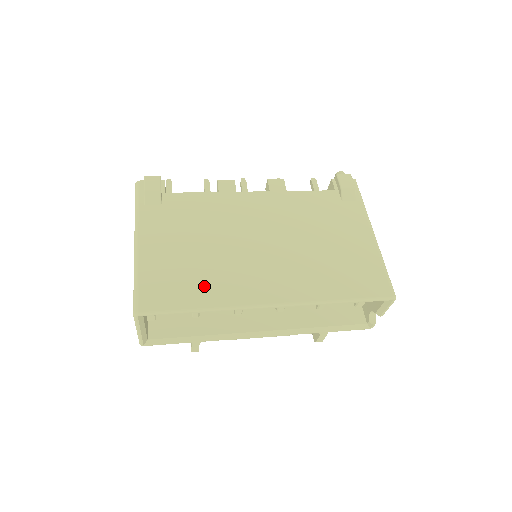
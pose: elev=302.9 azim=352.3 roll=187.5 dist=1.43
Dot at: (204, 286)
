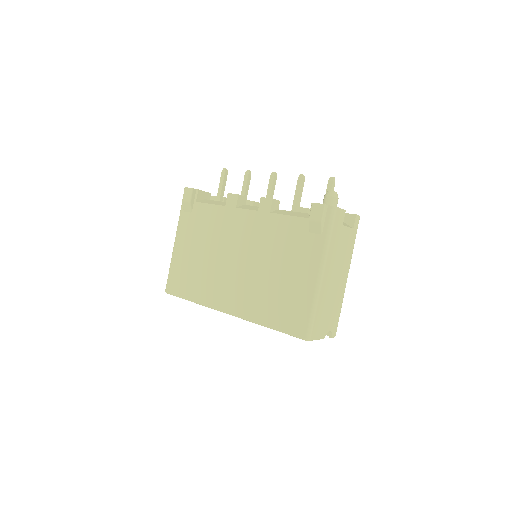
Dot at: (197, 286)
